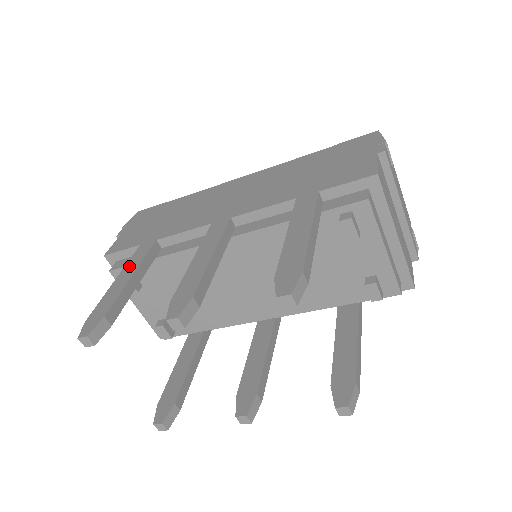
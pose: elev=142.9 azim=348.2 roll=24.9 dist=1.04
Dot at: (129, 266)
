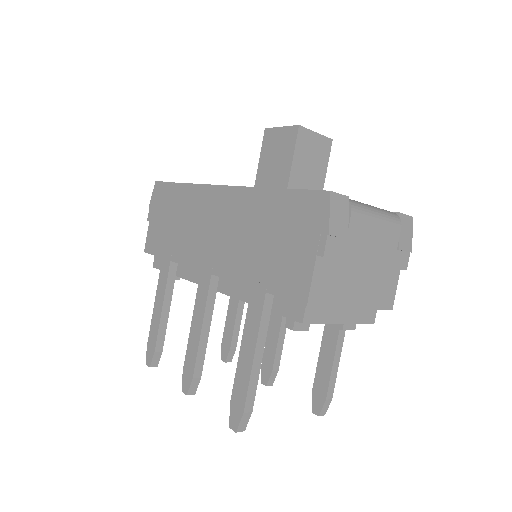
Dot at: (159, 291)
